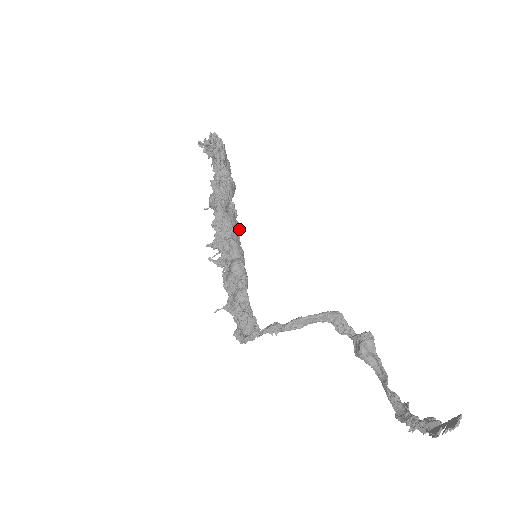
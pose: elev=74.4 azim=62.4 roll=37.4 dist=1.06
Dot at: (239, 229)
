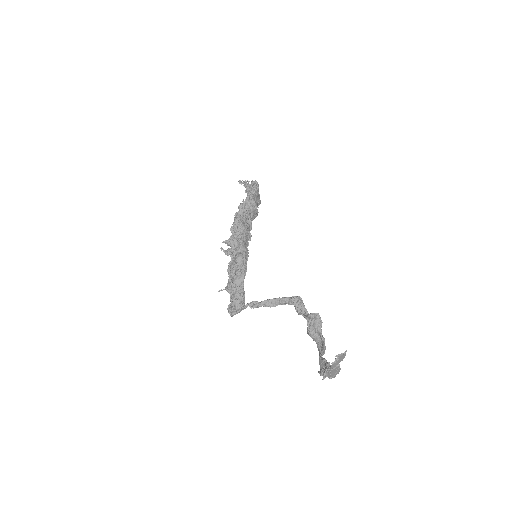
Dot at: (250, 238)
